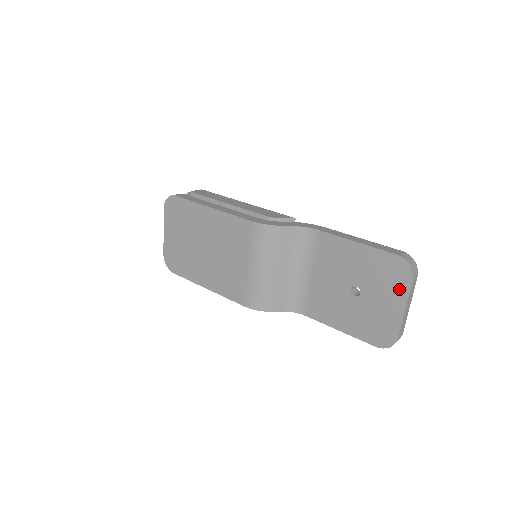
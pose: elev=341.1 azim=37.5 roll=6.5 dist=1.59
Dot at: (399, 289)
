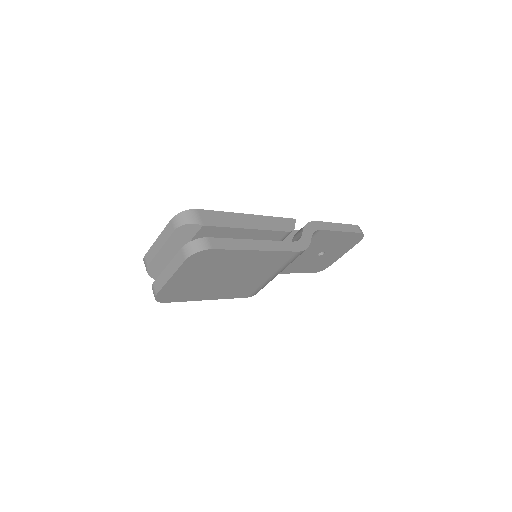
Dot at: (349, 247)
